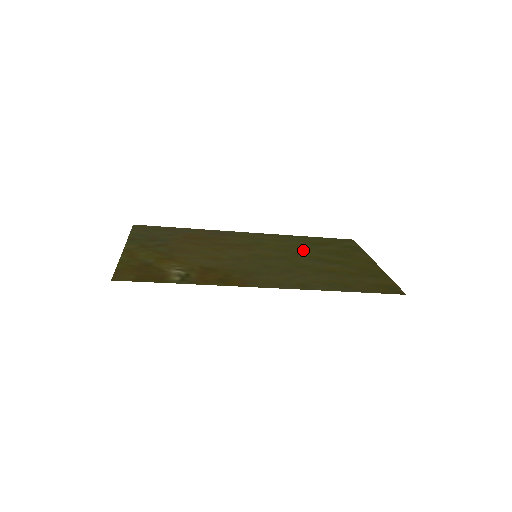
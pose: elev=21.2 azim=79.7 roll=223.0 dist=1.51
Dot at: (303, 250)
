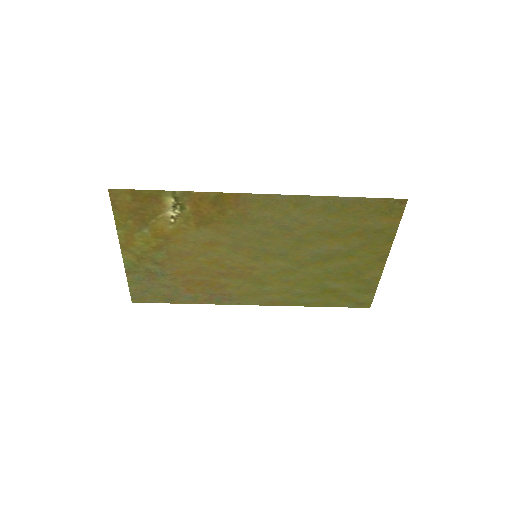
Dot at: (309, 275)
